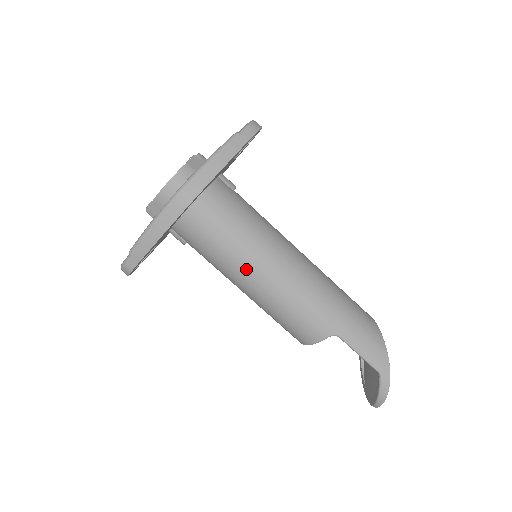
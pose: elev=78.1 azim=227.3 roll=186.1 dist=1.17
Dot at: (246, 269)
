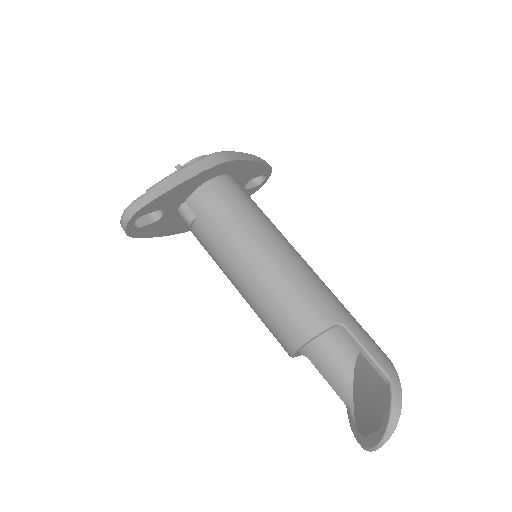
Dot at: (258, 239)
